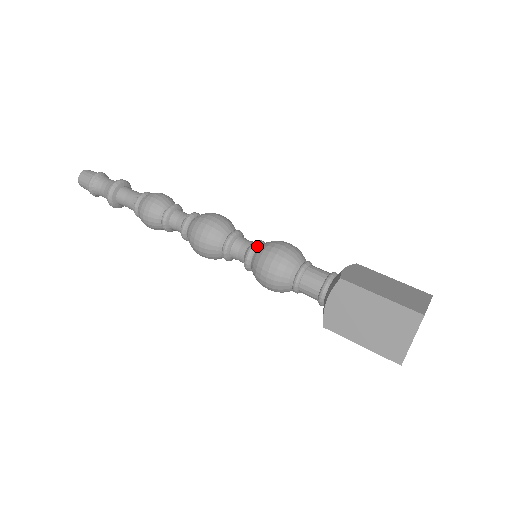
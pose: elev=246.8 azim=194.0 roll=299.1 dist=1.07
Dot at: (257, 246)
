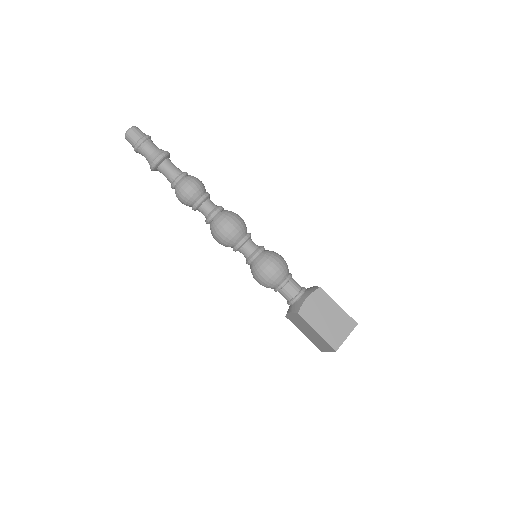
Dot at: occluded
